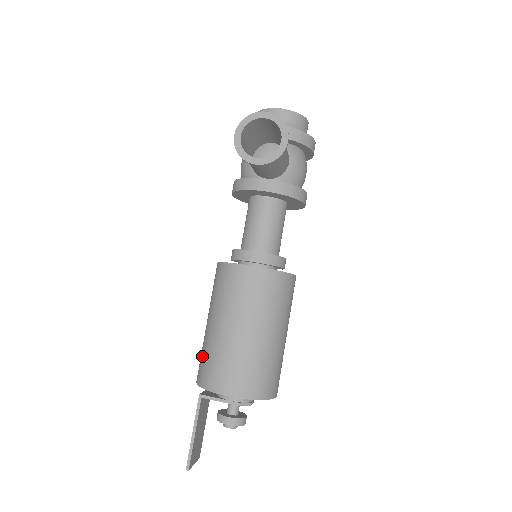
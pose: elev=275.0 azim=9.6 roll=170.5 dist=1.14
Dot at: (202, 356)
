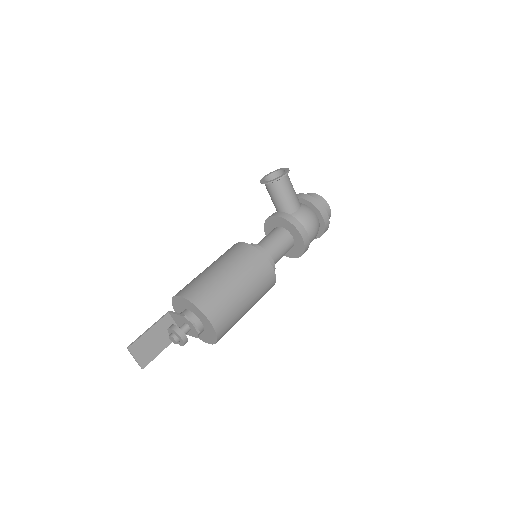
Dot at: occluded
